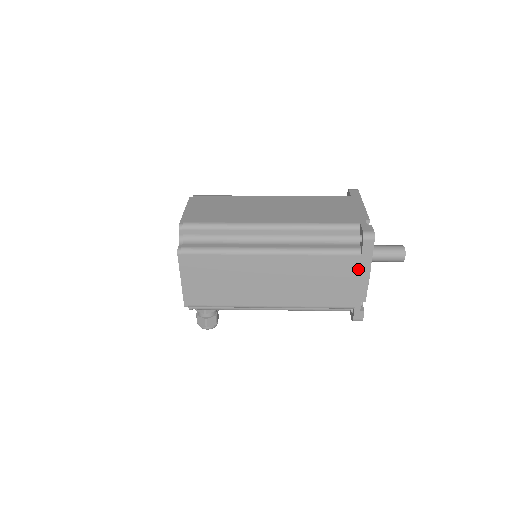
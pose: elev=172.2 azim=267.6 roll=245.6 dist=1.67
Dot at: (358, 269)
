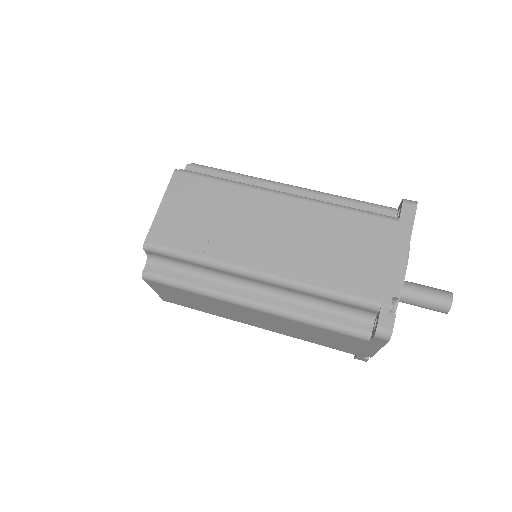
Dot at: (364, 345)
